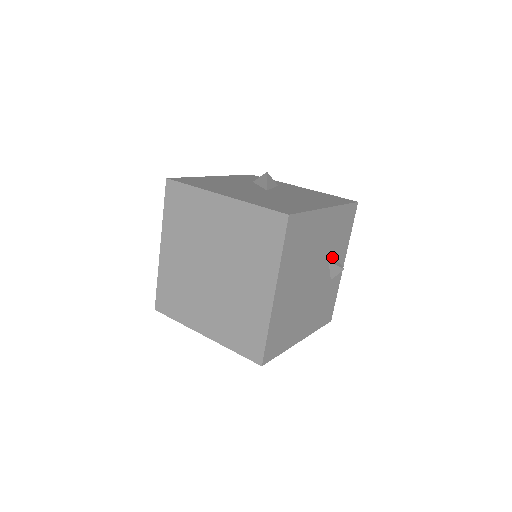
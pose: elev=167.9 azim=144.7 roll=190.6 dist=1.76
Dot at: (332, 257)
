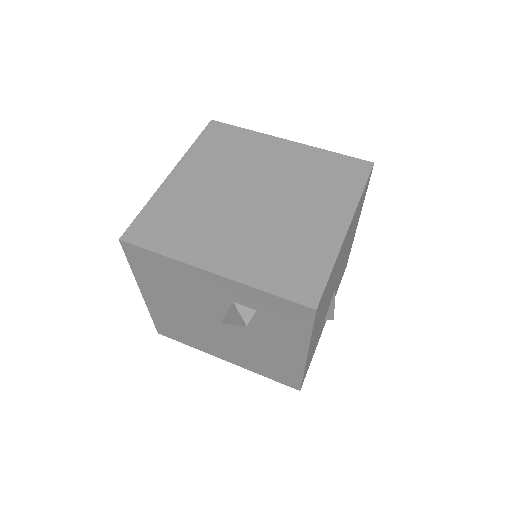
Dot at: occluded
